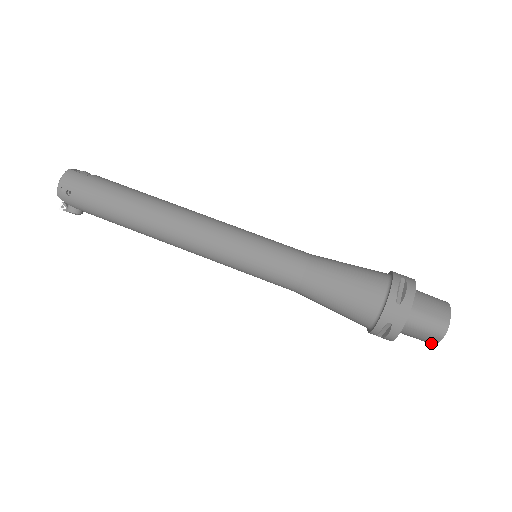
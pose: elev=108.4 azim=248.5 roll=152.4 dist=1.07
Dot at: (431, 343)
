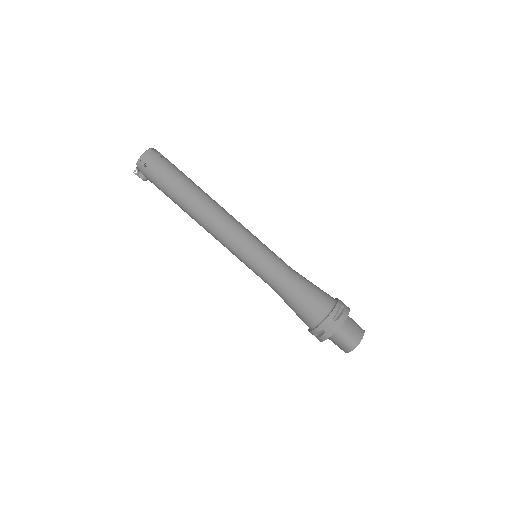
Dot at: (344, 351)
